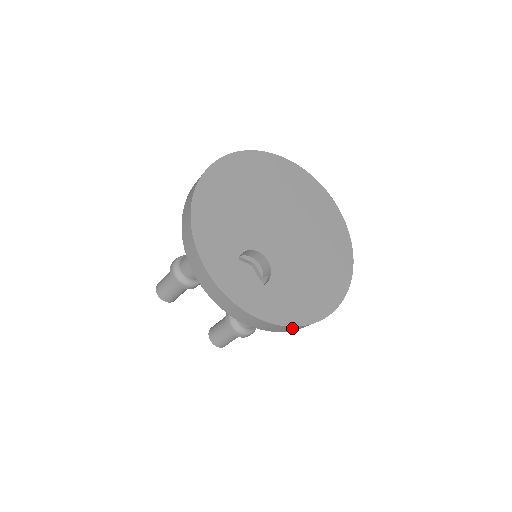
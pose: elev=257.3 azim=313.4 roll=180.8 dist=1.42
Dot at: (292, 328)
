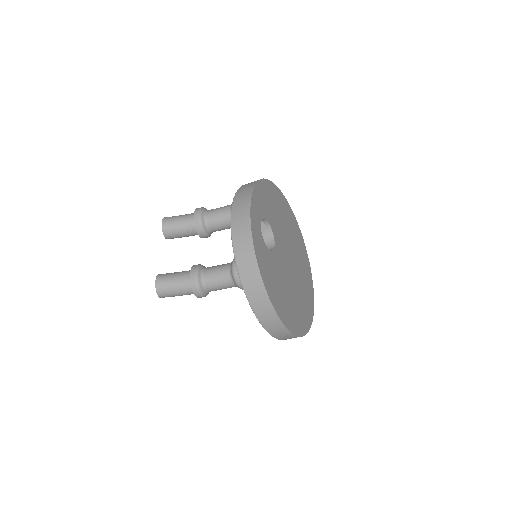
Dot at: (256, 283)
